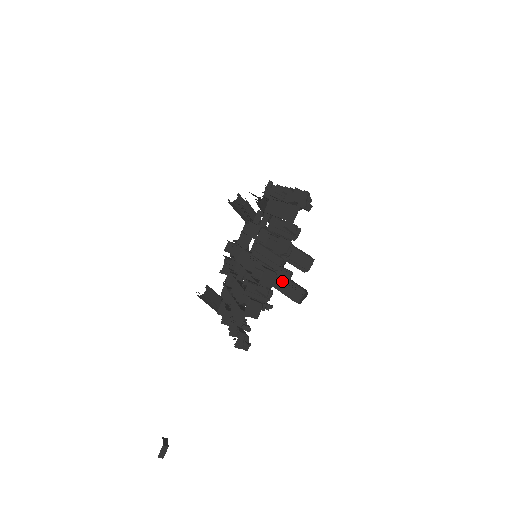
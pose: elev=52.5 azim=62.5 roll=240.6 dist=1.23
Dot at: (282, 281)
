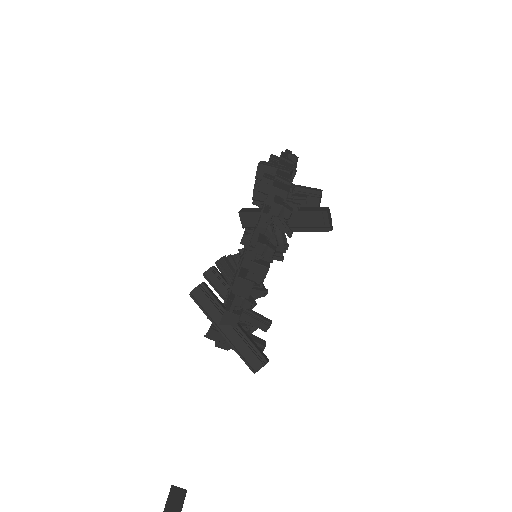
Dot at: (299, 201)
